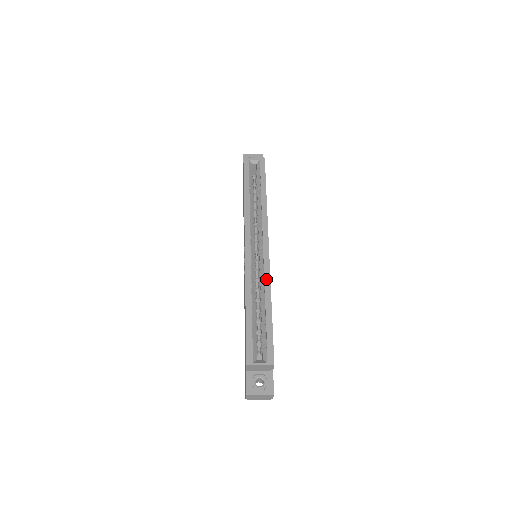
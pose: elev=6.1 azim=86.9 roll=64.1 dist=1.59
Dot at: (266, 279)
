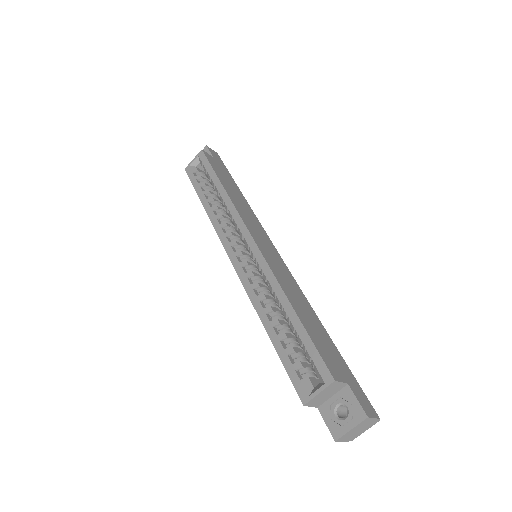
Dot at: (268, 277)
